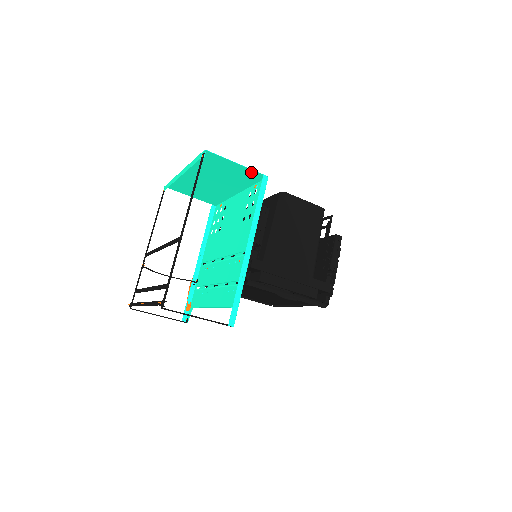
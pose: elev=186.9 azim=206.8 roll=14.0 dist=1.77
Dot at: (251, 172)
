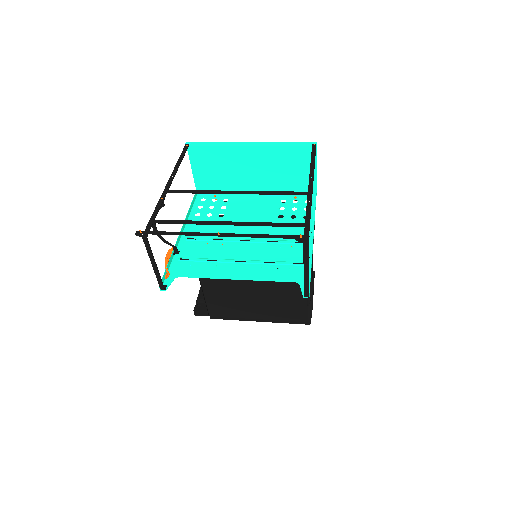
Dot at: occluded
